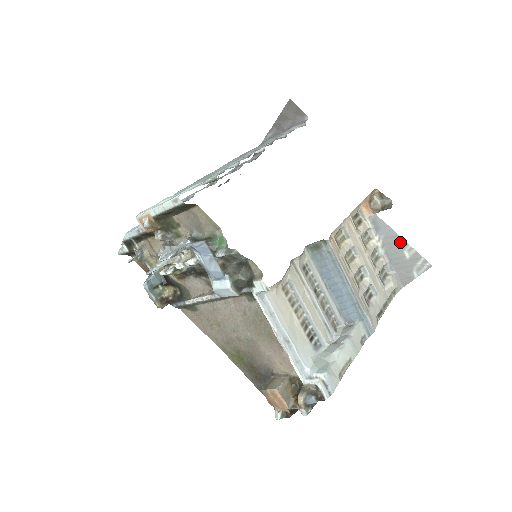
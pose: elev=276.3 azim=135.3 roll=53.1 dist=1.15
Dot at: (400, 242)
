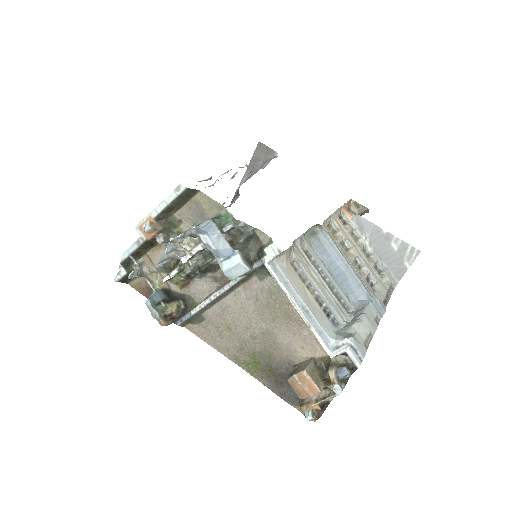
Dot at: (385, 236)
